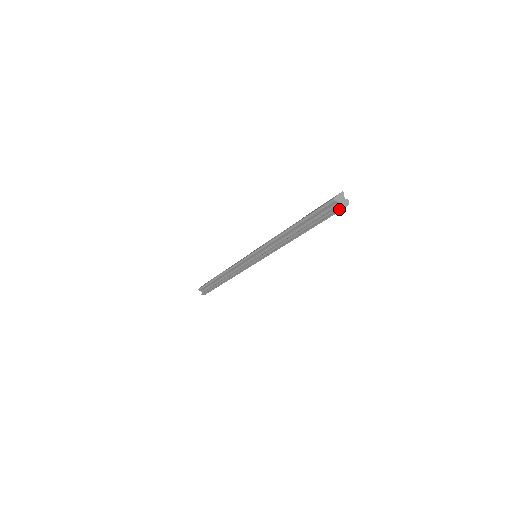
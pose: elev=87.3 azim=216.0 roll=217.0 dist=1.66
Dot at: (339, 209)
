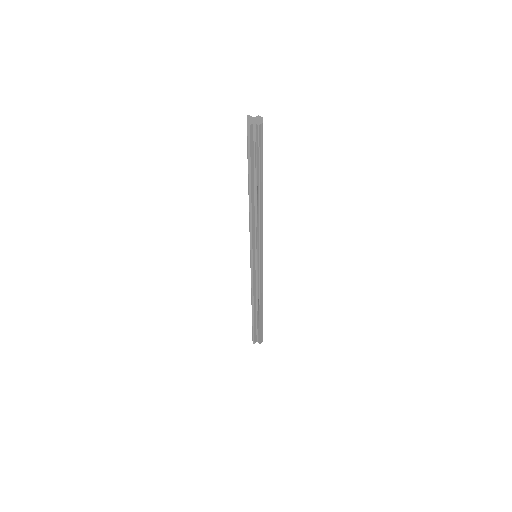
Dot at: (260, 128)
